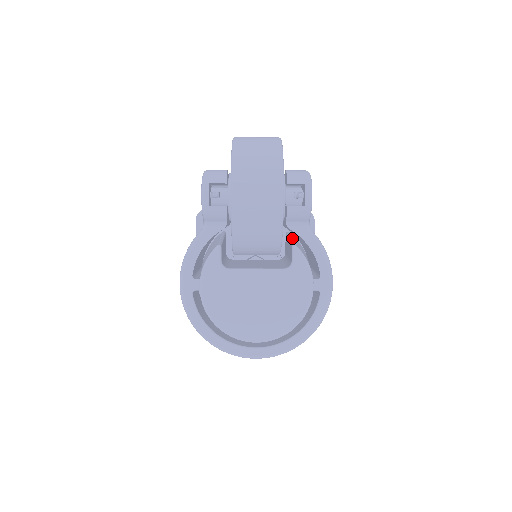
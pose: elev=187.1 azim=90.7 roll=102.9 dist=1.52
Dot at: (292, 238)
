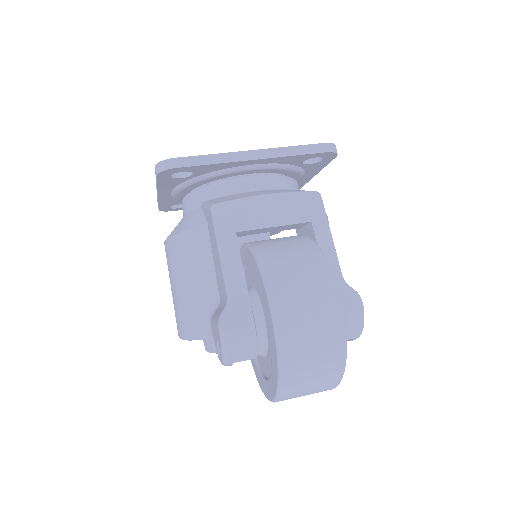
Dot at: occluded
